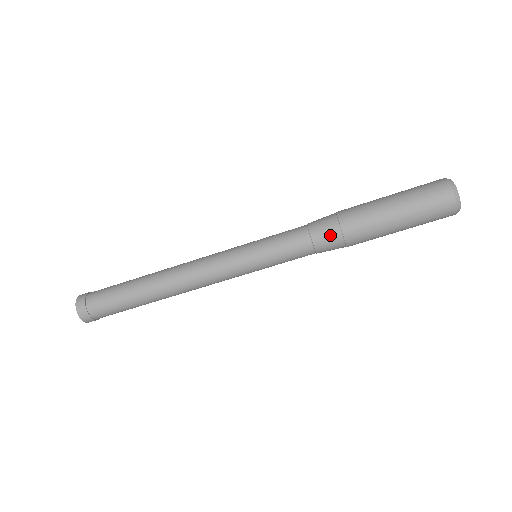
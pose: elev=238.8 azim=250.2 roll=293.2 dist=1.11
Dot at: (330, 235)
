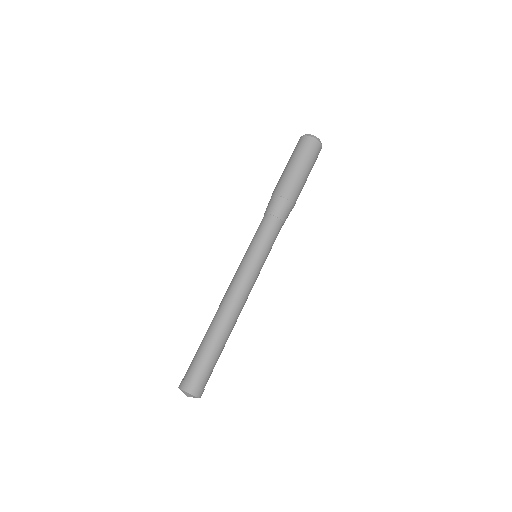
Dot at: (270, 203)
